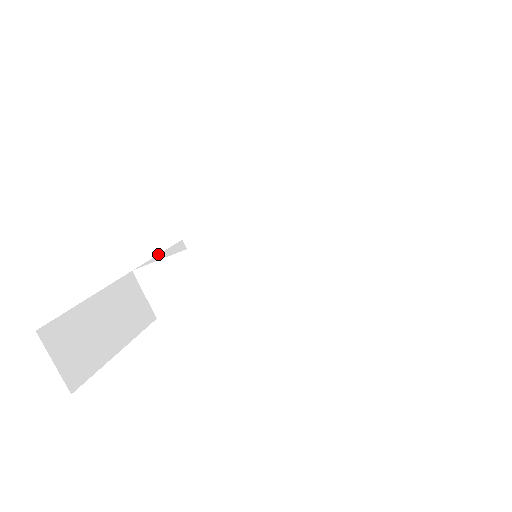
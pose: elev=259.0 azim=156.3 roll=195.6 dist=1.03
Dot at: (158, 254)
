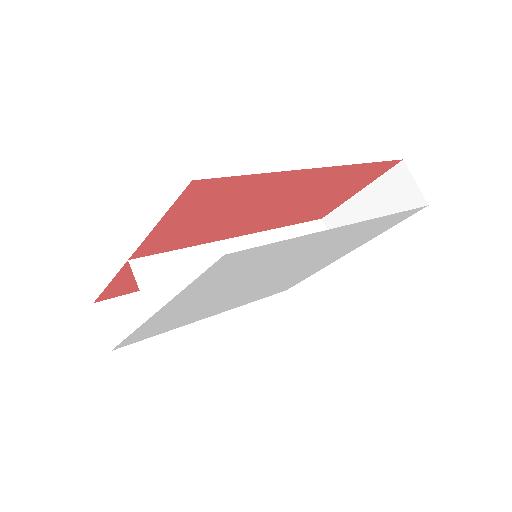
Dot at: occluded
